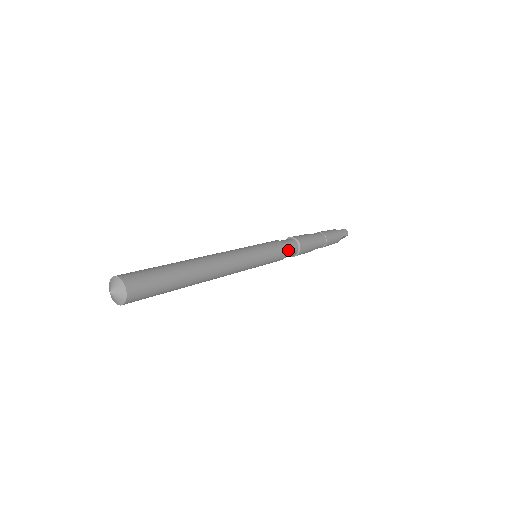
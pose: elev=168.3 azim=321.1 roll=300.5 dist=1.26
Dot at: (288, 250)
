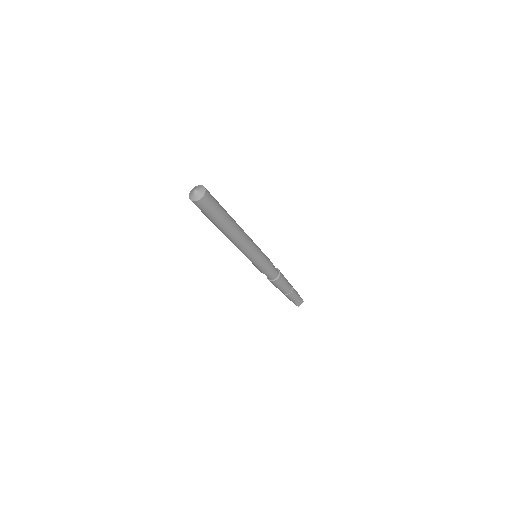
Dot at: (274, 267)
